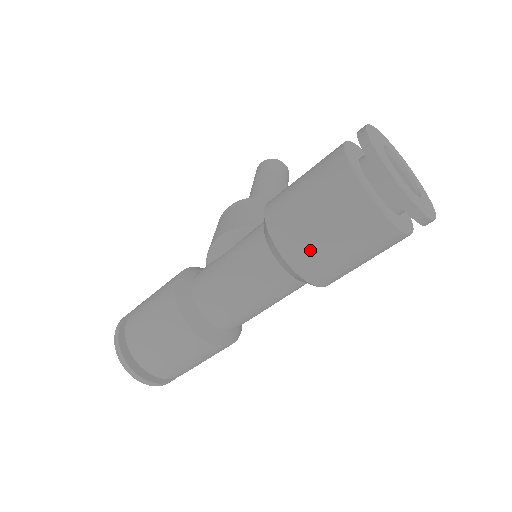
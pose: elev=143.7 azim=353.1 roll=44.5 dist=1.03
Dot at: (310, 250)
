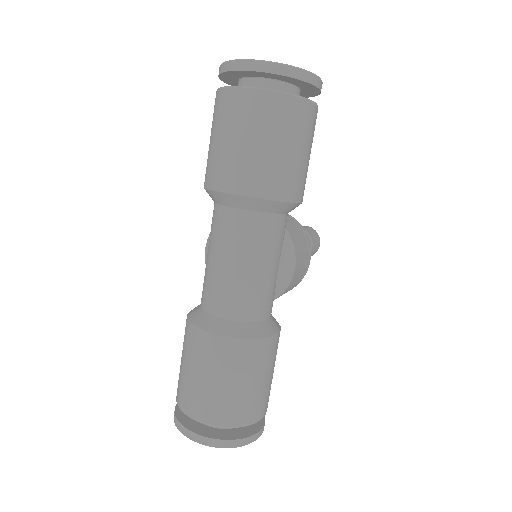
Dot at: (225, 165)
